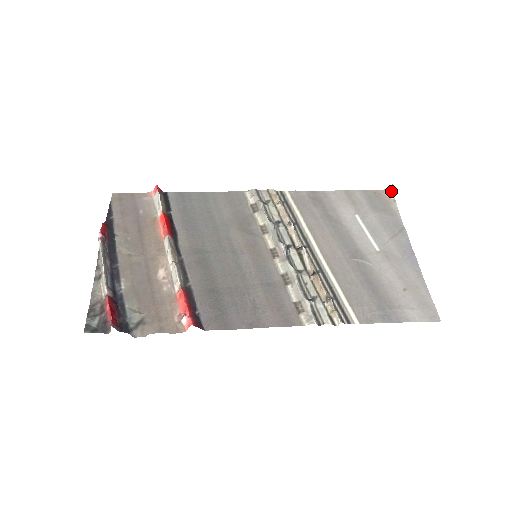
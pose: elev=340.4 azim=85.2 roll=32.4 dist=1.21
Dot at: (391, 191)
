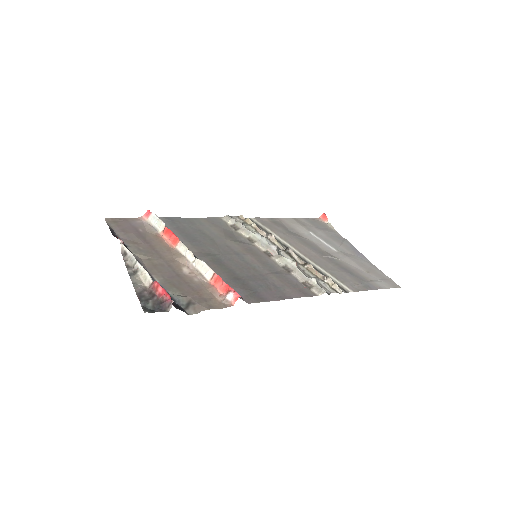
Dot at: (324, 218)
